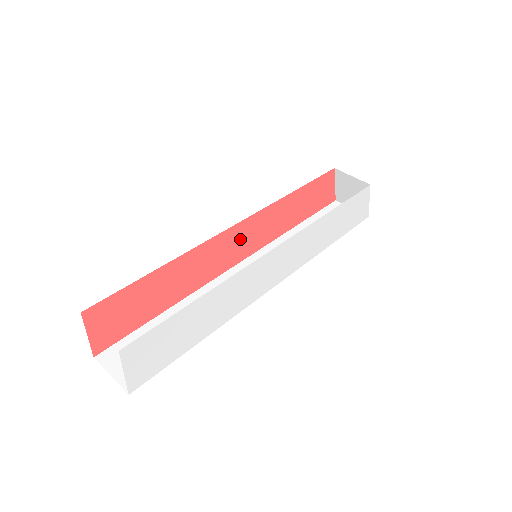
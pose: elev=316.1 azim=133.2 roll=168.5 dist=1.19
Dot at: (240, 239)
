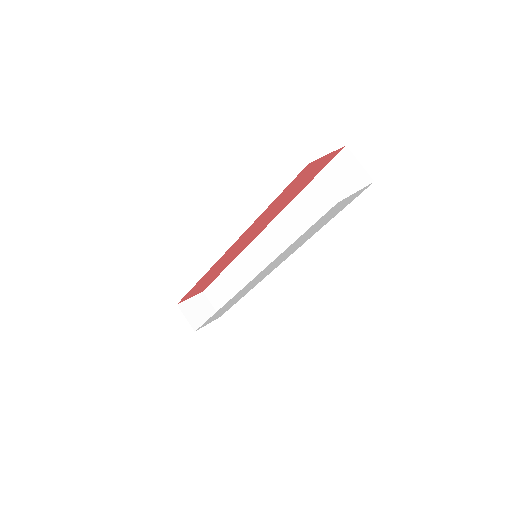
Dot at: (244, 240)
